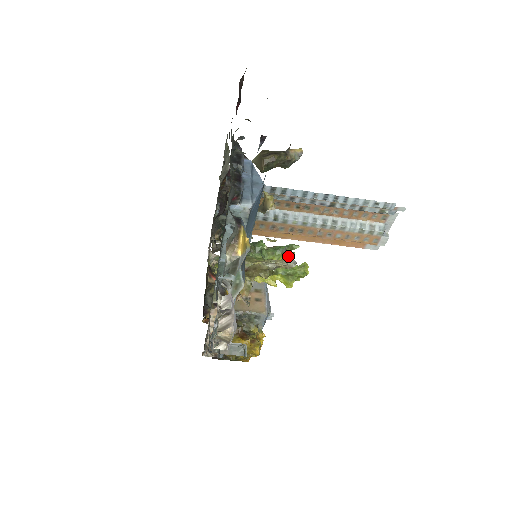
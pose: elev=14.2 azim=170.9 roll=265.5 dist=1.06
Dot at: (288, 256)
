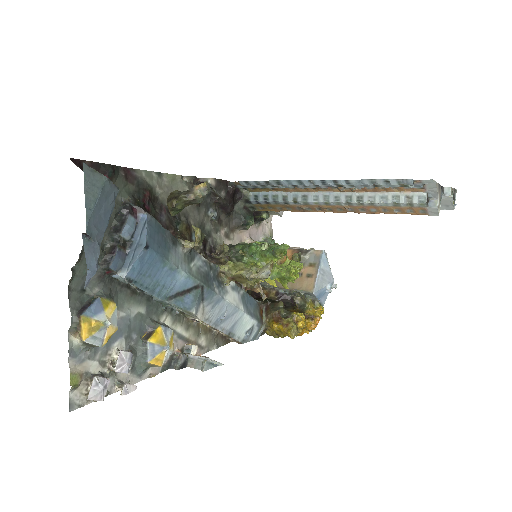
Dot at: (266, 264)
